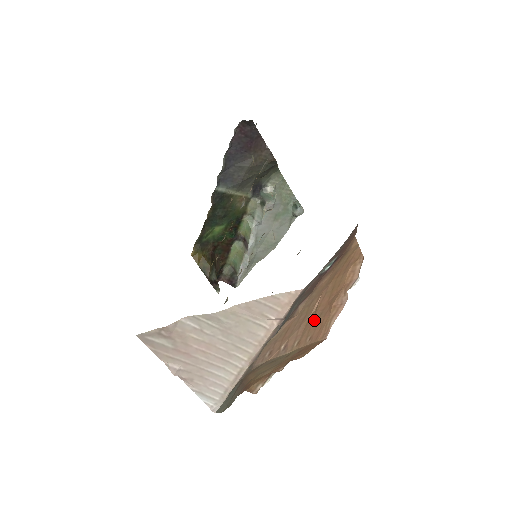
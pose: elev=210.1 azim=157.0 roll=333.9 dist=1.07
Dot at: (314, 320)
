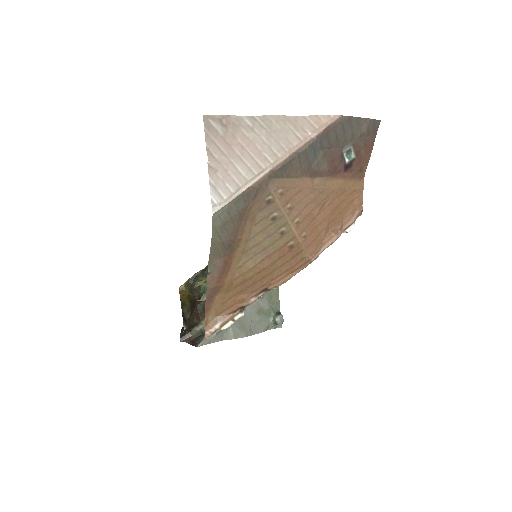
Dot at: (314, 222)
